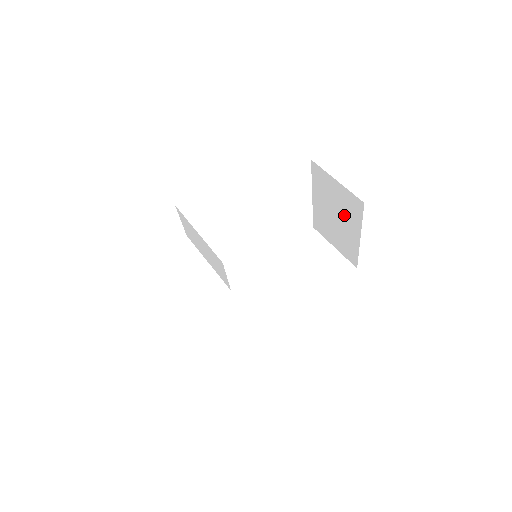
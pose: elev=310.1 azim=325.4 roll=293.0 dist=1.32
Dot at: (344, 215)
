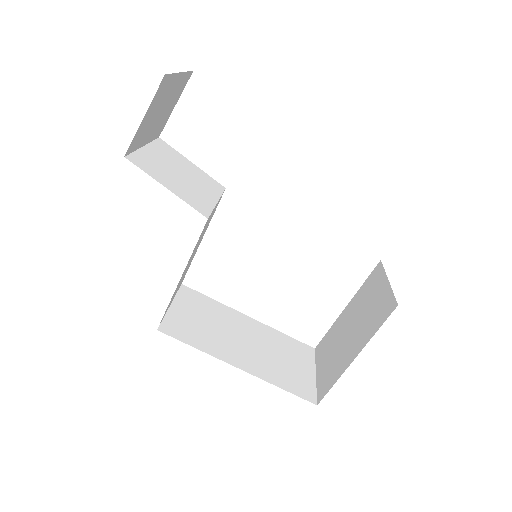
Dot at: (362, 326)
